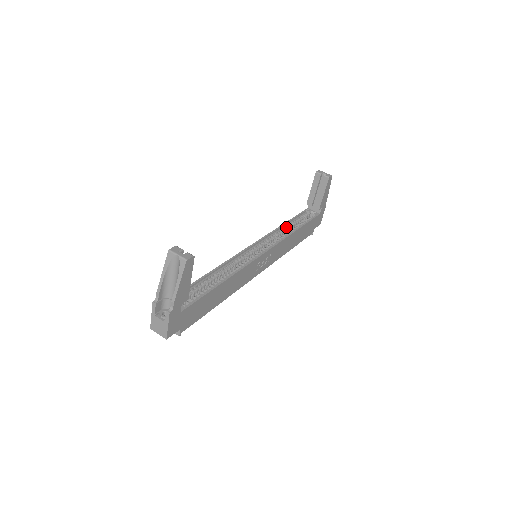
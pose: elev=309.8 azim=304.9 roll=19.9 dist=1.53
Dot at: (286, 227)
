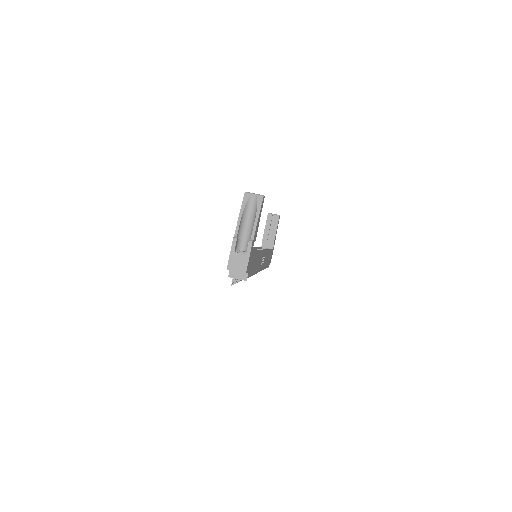
Dot at: occluded
